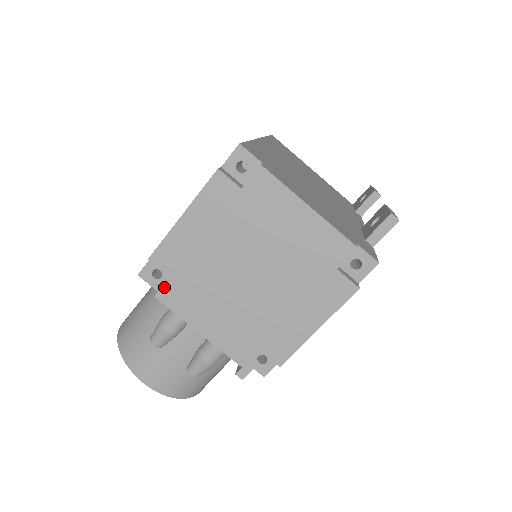
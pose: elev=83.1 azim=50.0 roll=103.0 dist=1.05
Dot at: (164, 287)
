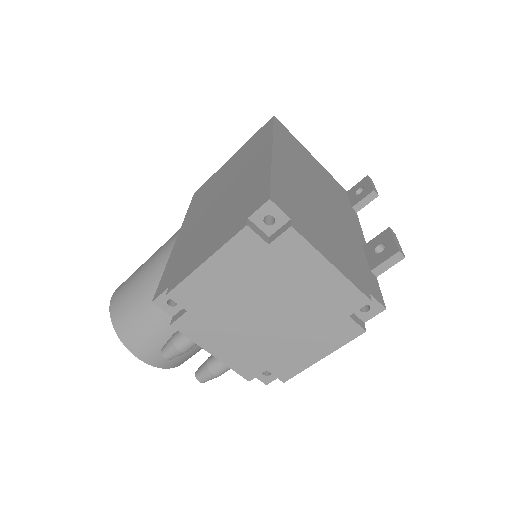
Dot at: (181, 318)
